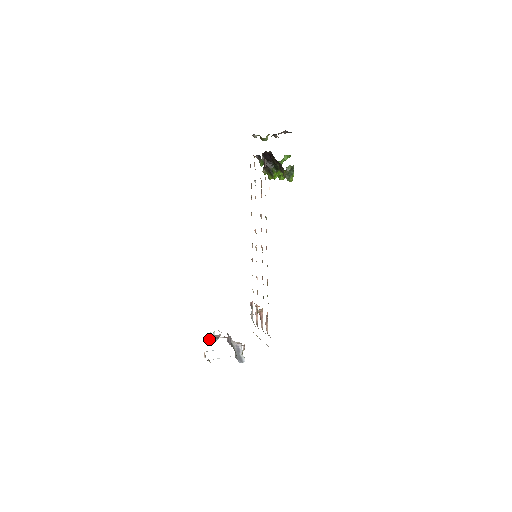
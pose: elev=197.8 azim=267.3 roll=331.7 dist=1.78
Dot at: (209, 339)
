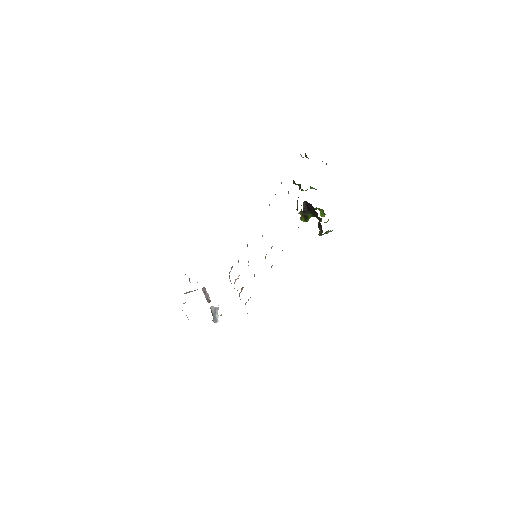
Dot at: occluded
